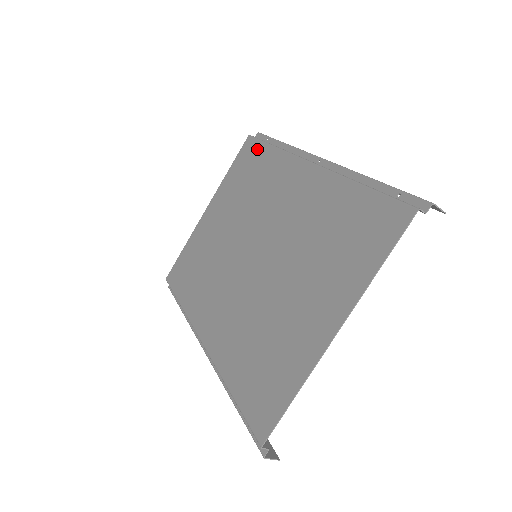
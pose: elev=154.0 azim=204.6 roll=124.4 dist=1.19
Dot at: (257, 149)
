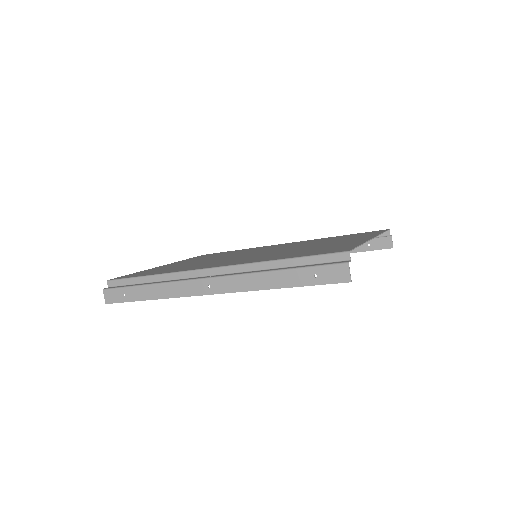
Dot at: (221, 252)
